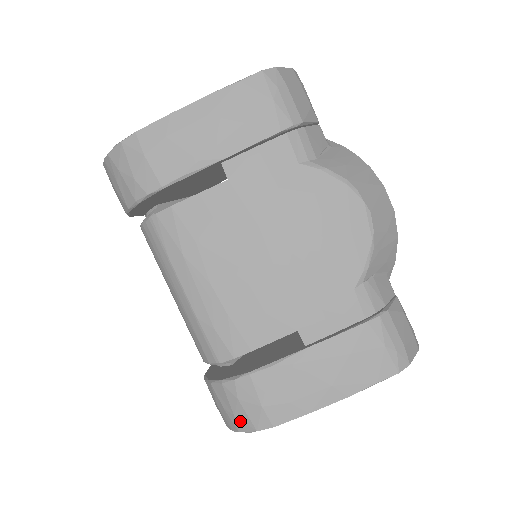
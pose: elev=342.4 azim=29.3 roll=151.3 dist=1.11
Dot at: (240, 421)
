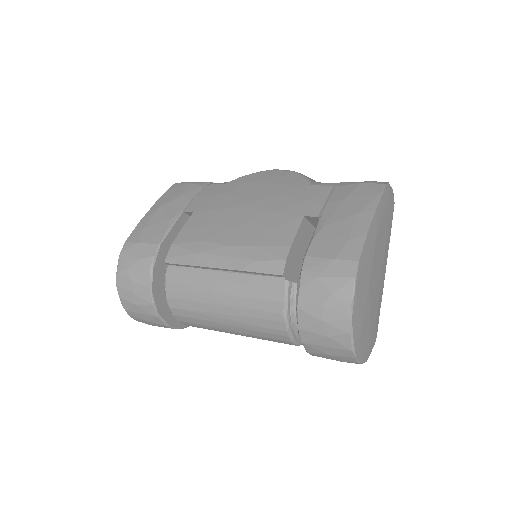
Dot at: (339, 291)
